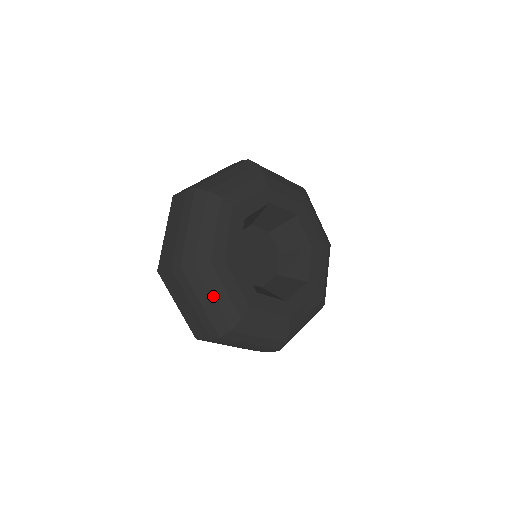
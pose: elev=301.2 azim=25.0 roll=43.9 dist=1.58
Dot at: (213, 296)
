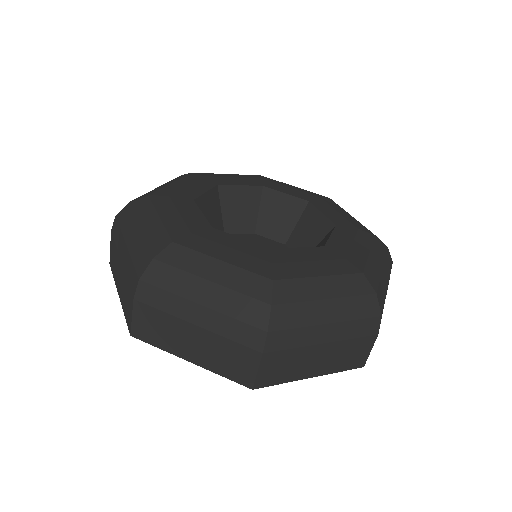
Dot at: (209, 279)
